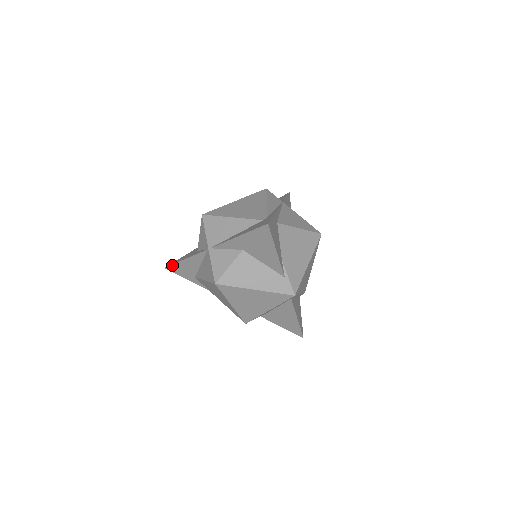
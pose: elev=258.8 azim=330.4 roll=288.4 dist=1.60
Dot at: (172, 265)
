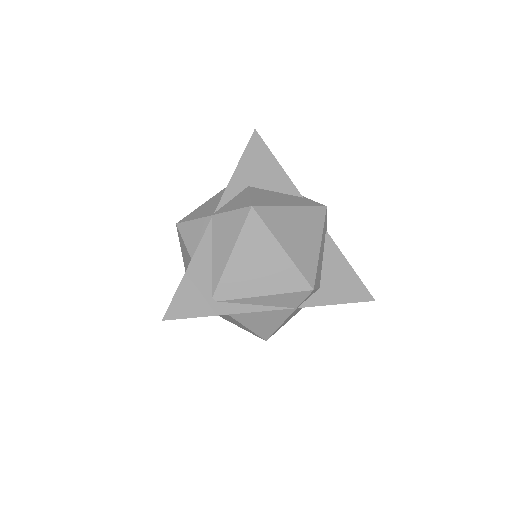
Dot at: (173, 300)
